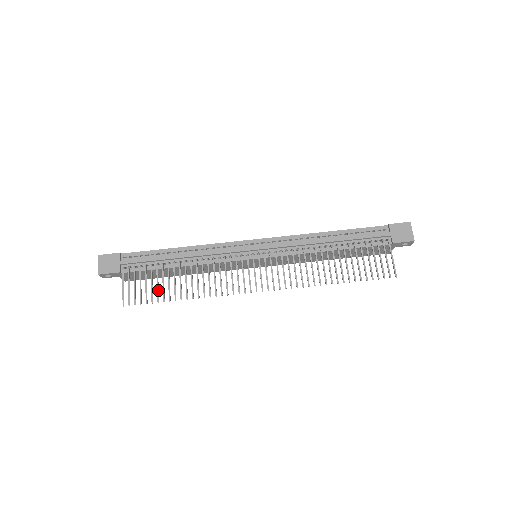
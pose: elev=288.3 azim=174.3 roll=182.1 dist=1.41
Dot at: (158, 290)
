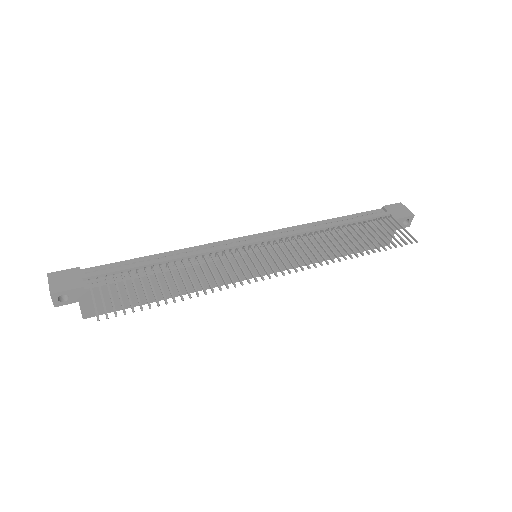
Dot at: (146, 294)
